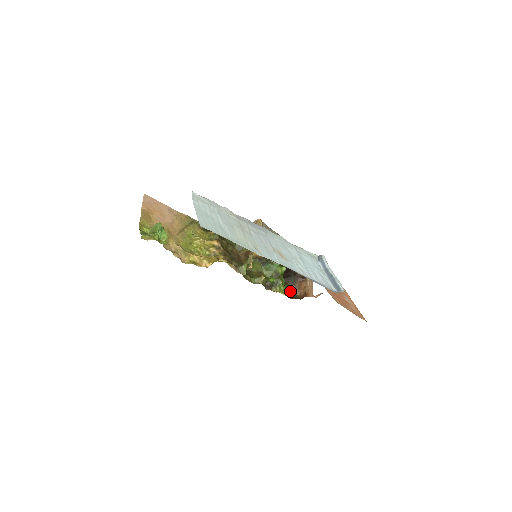
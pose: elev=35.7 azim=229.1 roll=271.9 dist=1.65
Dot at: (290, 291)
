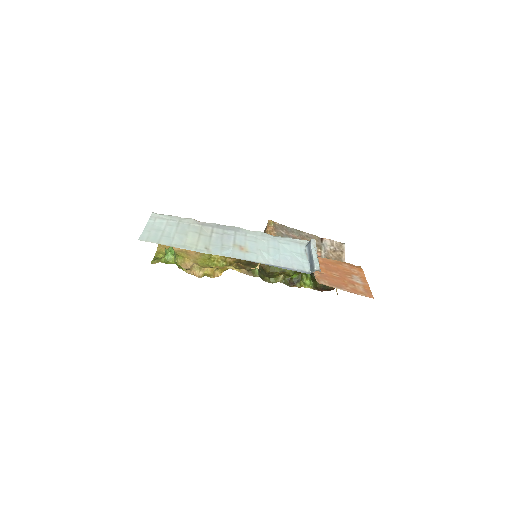
Dot at: occluded
